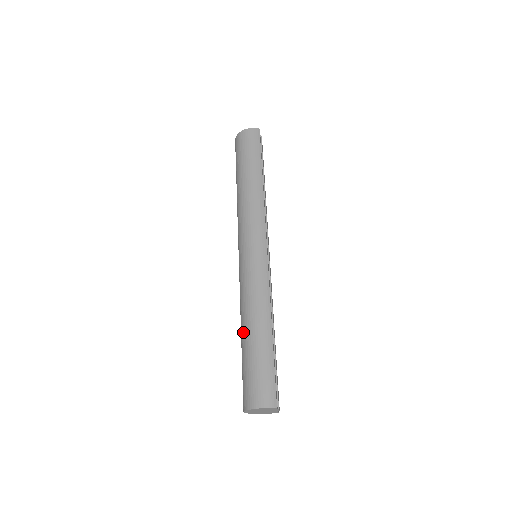
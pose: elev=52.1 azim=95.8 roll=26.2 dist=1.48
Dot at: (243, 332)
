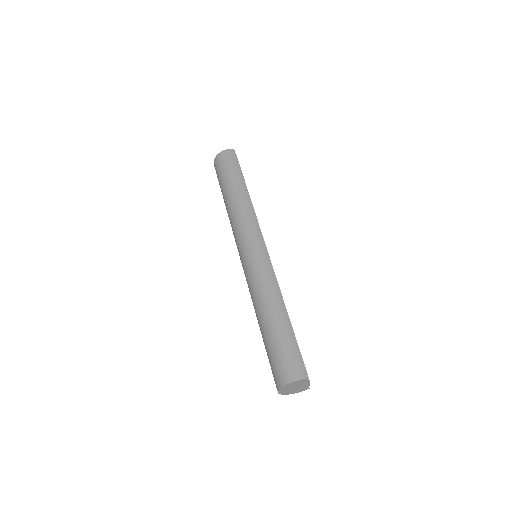
Dot at: (261, 321)
